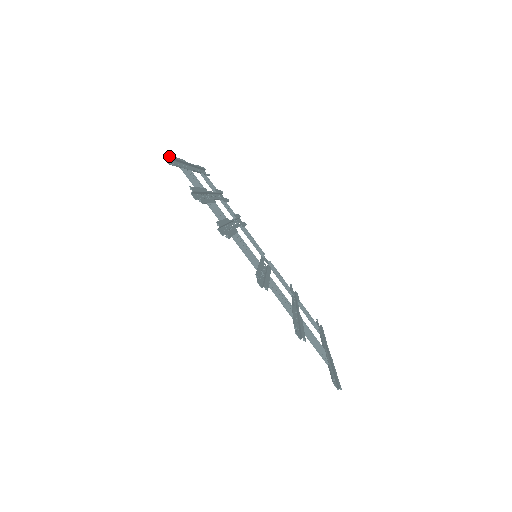
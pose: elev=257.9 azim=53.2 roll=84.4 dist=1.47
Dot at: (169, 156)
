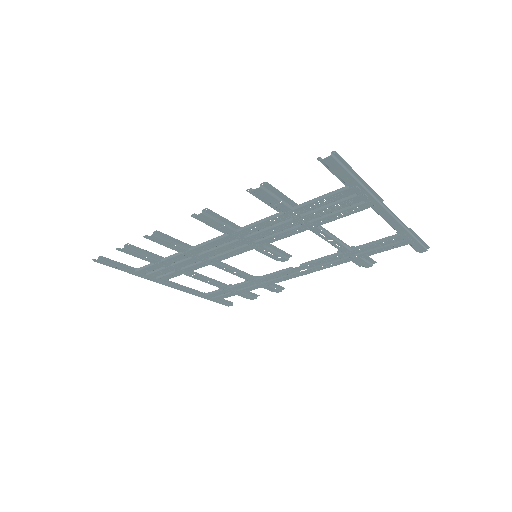
Dot at: (104, 263)
